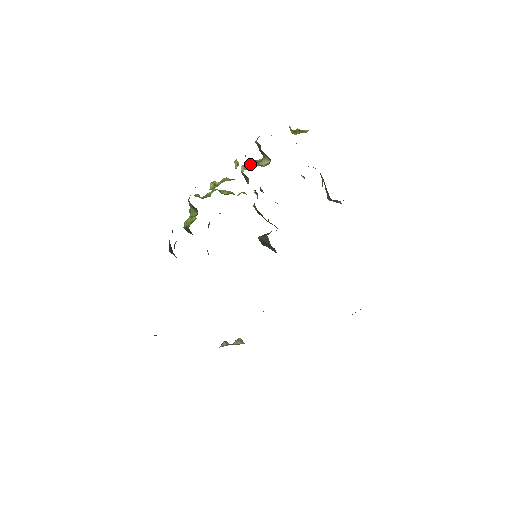
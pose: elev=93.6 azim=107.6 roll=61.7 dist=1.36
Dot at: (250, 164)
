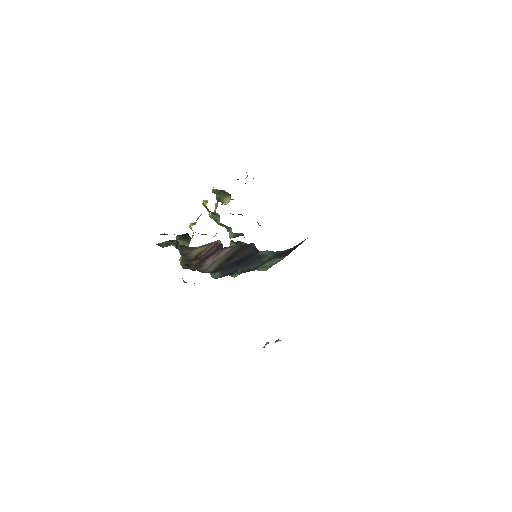
Dot at: (214, 211)
